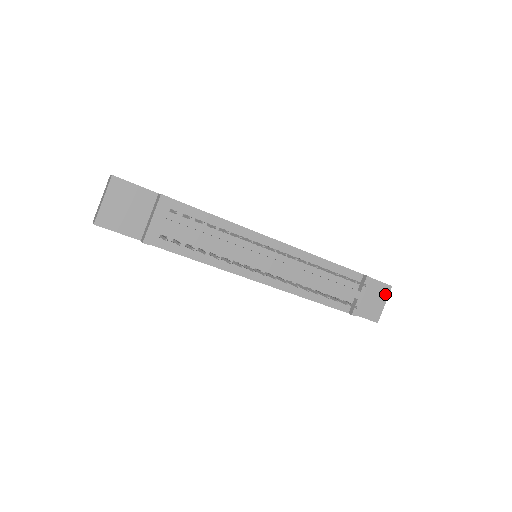
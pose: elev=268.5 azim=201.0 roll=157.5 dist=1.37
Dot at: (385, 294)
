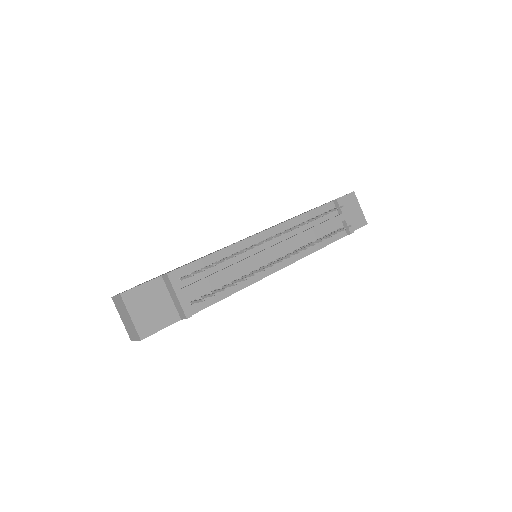
Dot at: (355, 201)
